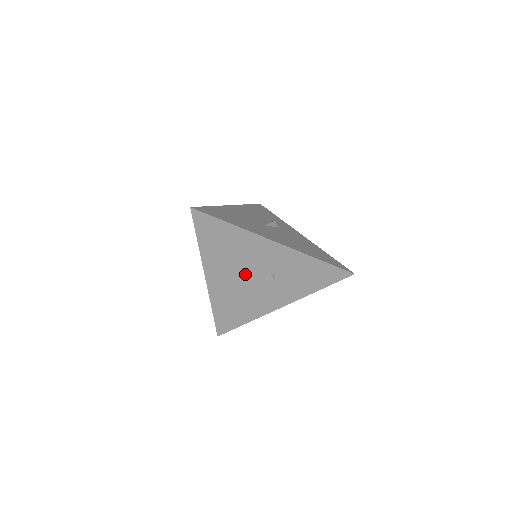
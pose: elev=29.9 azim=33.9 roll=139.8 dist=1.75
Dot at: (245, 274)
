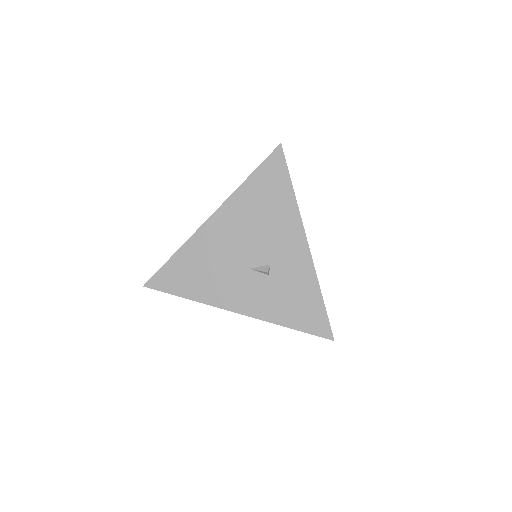
Dot at: (248, 245)
